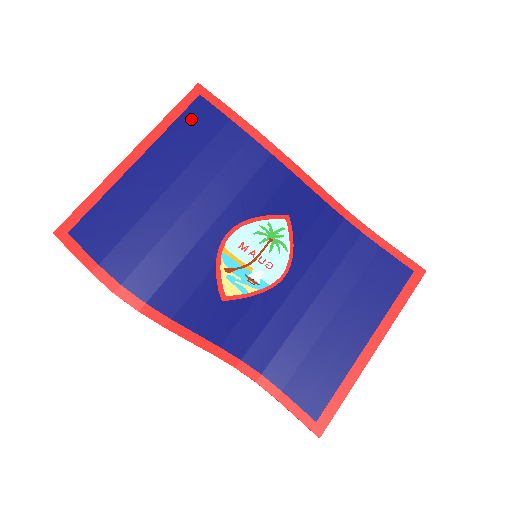
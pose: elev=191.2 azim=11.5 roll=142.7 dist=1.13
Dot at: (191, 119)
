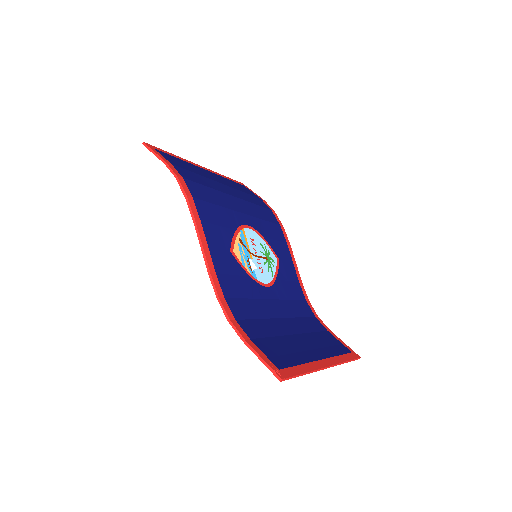
Dot at: (238, 185)
